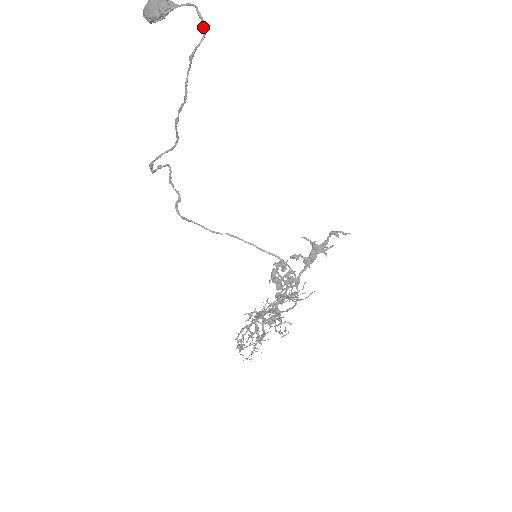
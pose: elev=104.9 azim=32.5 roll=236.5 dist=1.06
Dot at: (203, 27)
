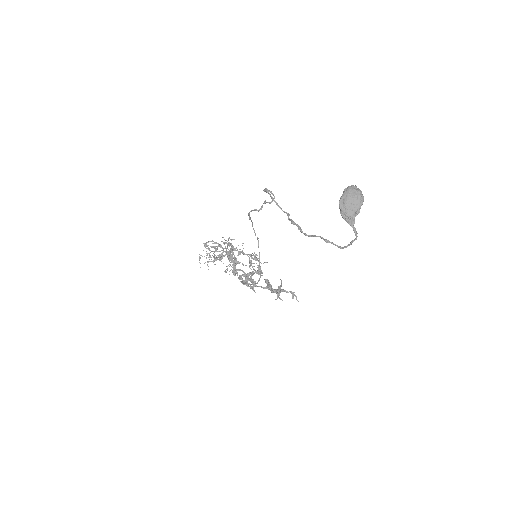
Dot at: (346, 246)
